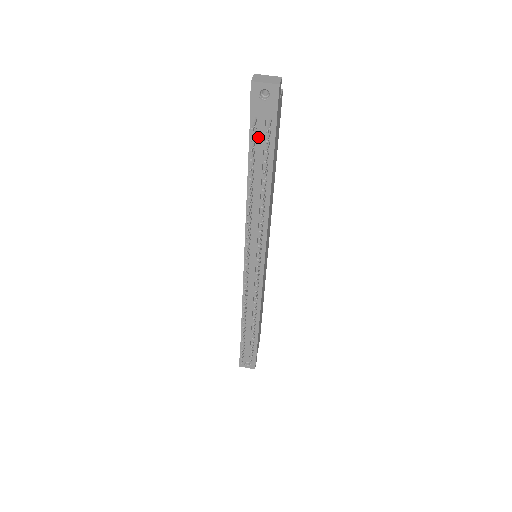
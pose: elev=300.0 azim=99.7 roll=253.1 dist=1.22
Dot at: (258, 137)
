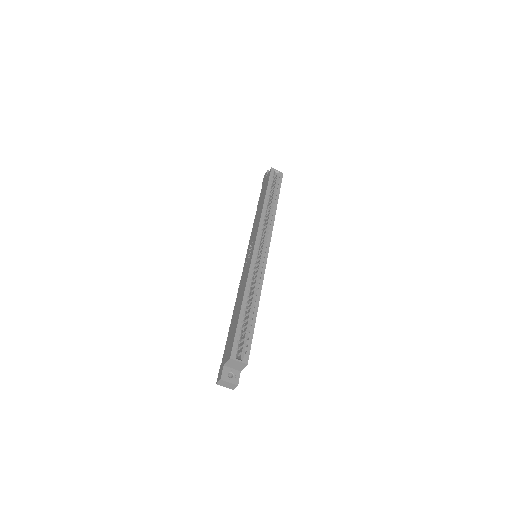
Dot at: occluded
